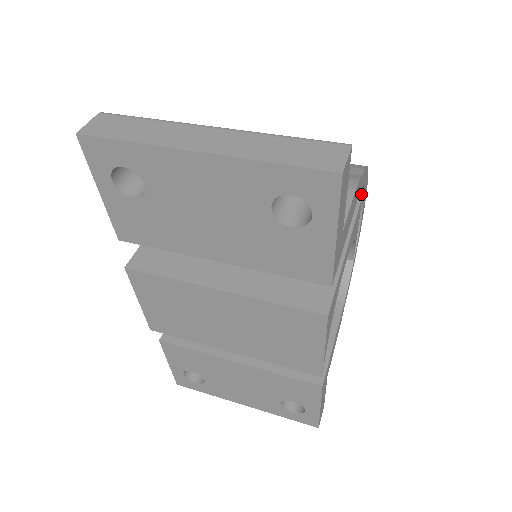
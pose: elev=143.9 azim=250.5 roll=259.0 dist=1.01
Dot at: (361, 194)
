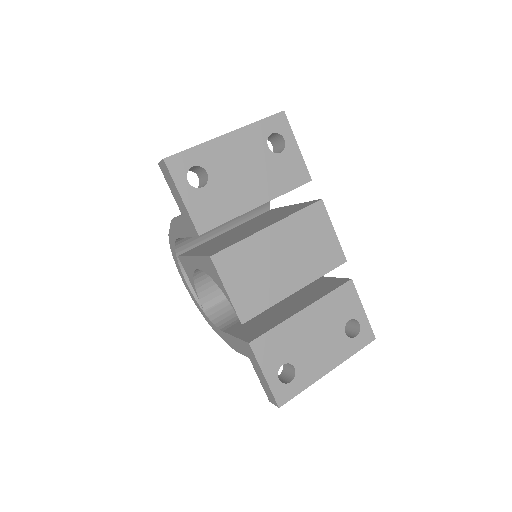
Dot at: (271, 209)
